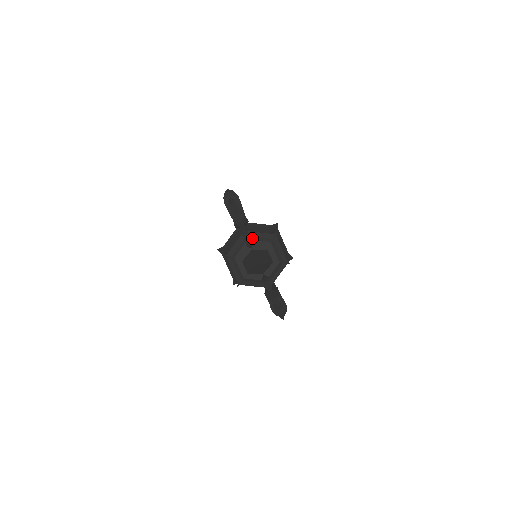
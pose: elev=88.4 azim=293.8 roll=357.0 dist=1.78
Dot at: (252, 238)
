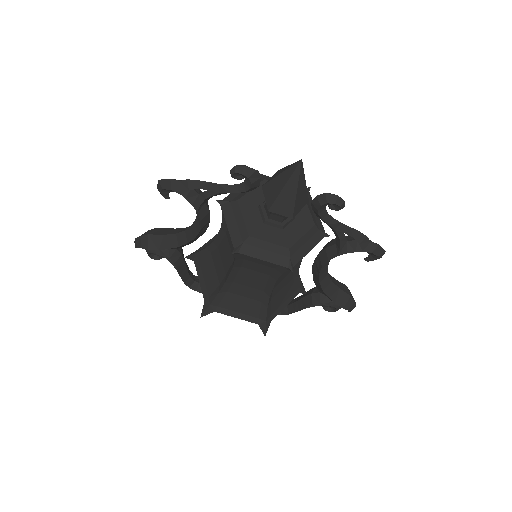
Dot at: (239, 196)
